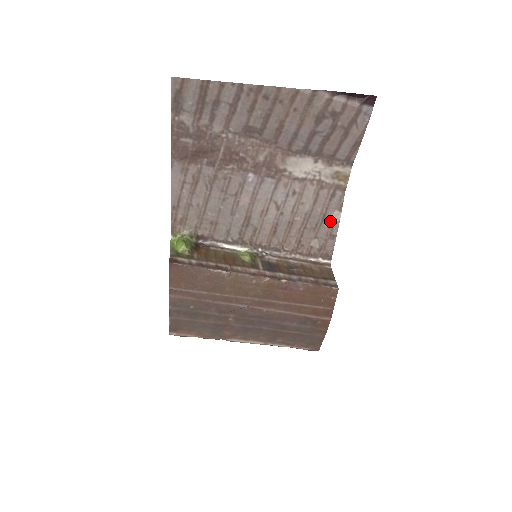
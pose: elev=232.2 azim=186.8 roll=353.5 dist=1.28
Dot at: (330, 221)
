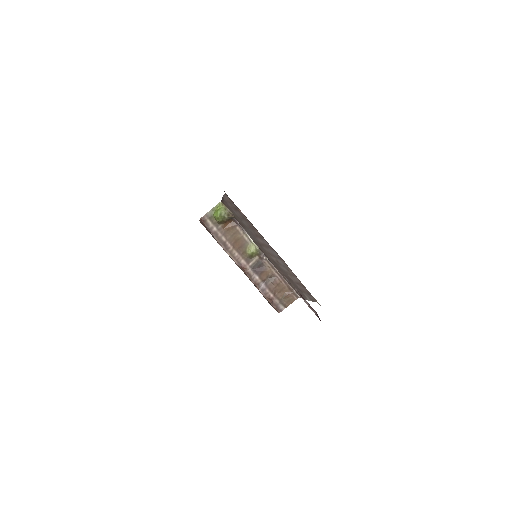
Dot at: (304, 295)
